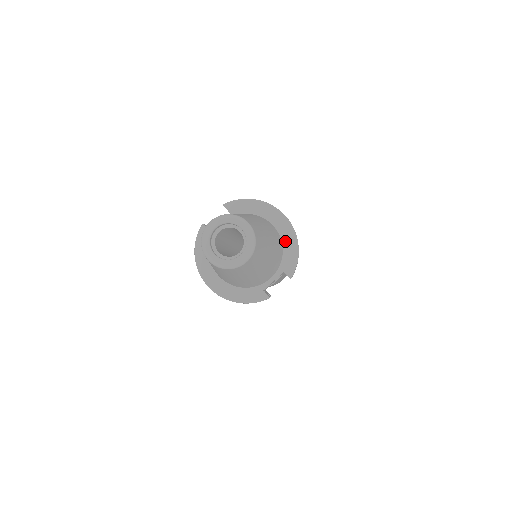
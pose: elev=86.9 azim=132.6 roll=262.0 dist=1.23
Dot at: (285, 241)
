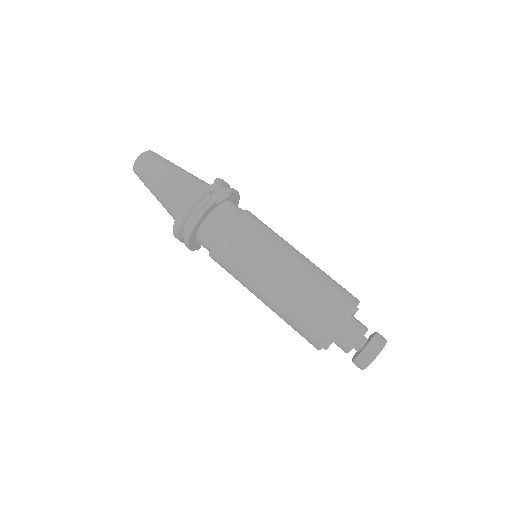
Dot at: occluded
